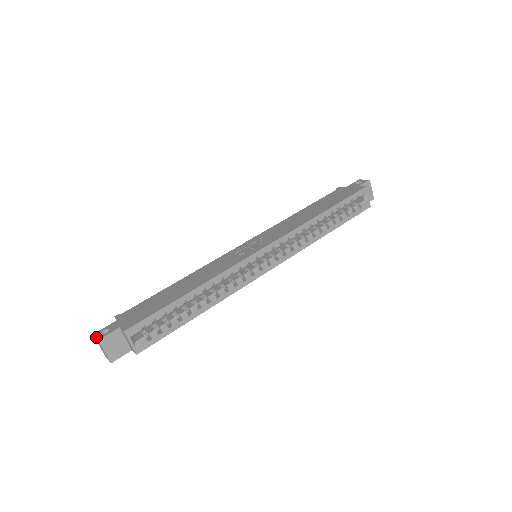
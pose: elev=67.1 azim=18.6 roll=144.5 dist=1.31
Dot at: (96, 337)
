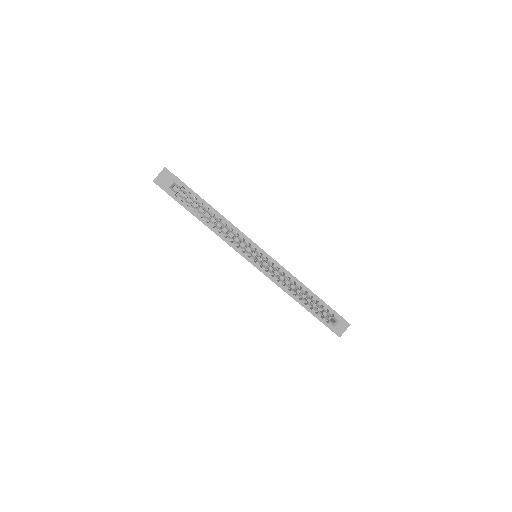
Dot at: occluded
